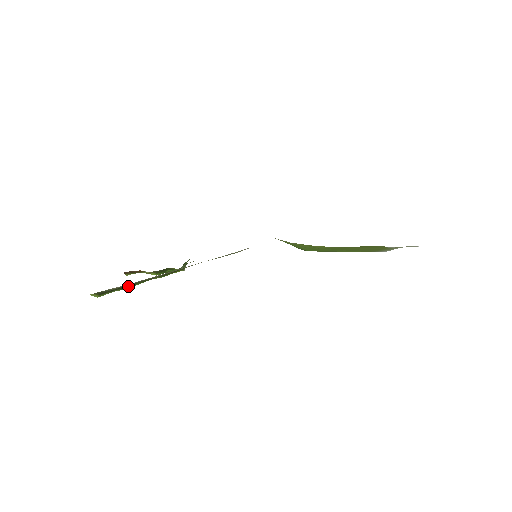
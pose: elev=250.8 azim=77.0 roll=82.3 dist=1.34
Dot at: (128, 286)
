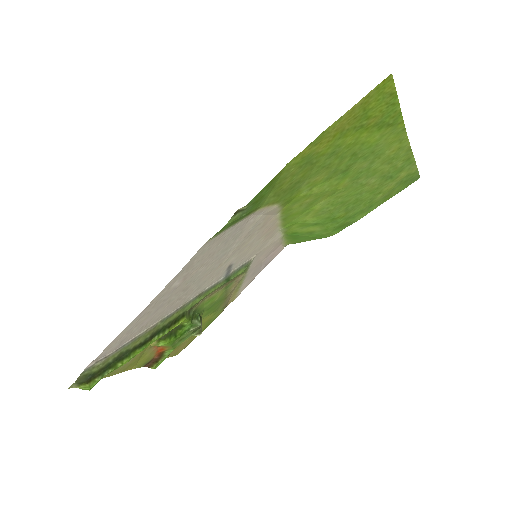
Dot at: (121, 360)
